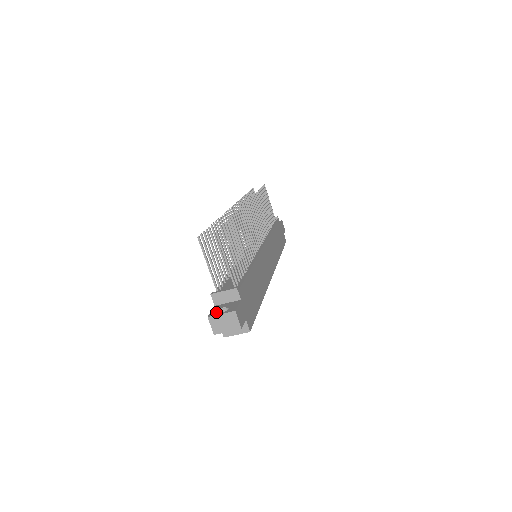
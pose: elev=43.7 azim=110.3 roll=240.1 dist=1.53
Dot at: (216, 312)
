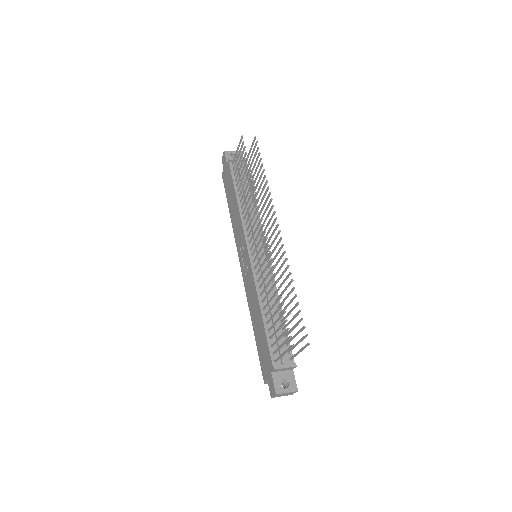
Dot at: (280, 388)
